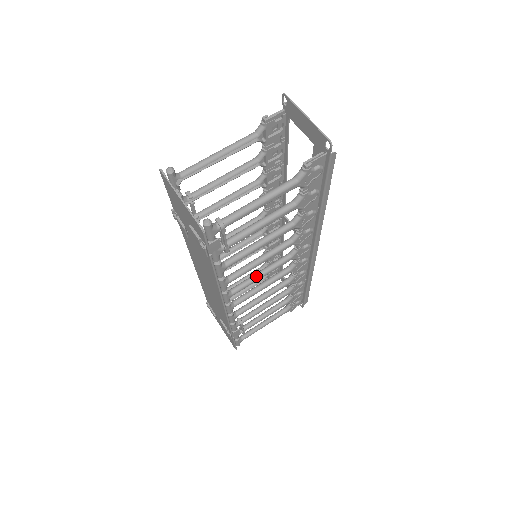
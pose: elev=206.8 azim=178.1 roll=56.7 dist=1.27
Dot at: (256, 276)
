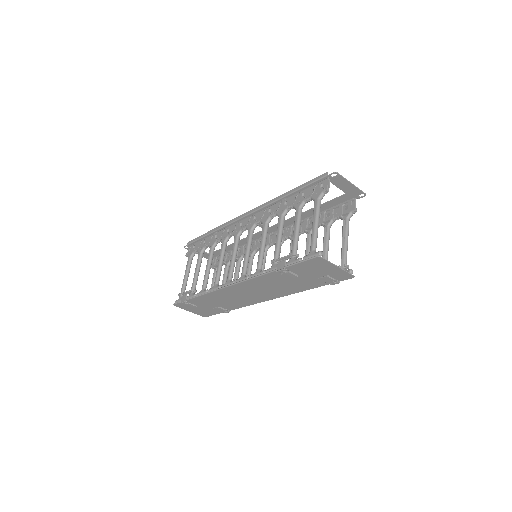
Dot at: occluded
